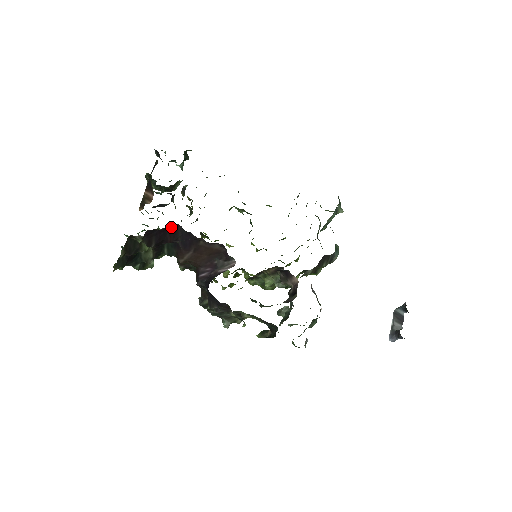
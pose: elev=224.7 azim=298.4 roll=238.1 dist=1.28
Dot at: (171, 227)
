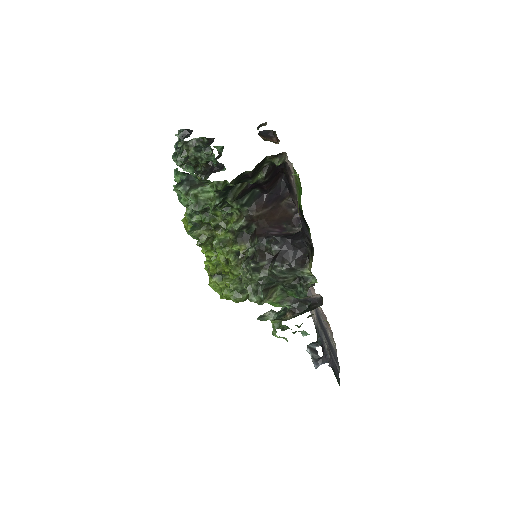
Dot at: (279, 174)
